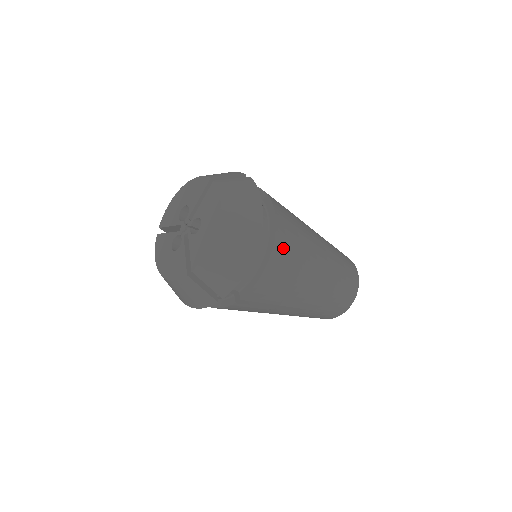
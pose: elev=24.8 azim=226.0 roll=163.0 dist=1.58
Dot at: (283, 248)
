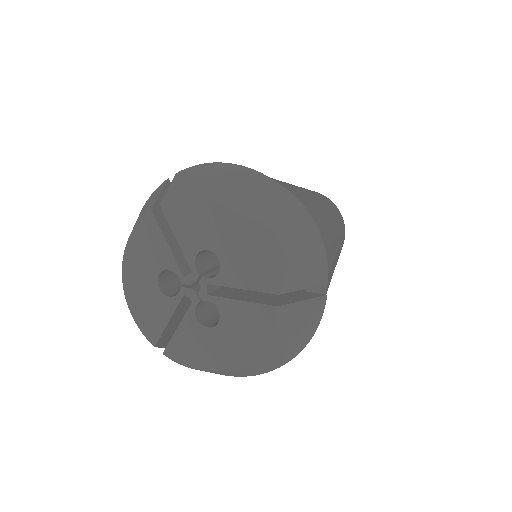
Dot at: occluded
